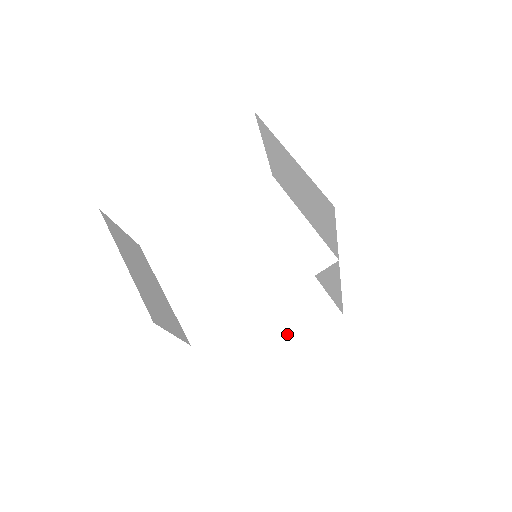
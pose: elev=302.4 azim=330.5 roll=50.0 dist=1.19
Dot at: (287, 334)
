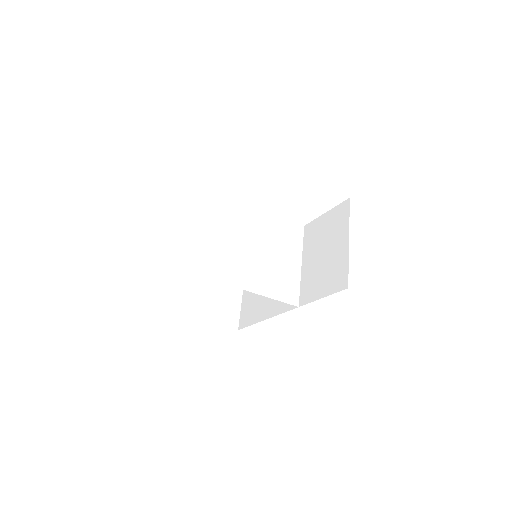
Dot at: (198, 308)
